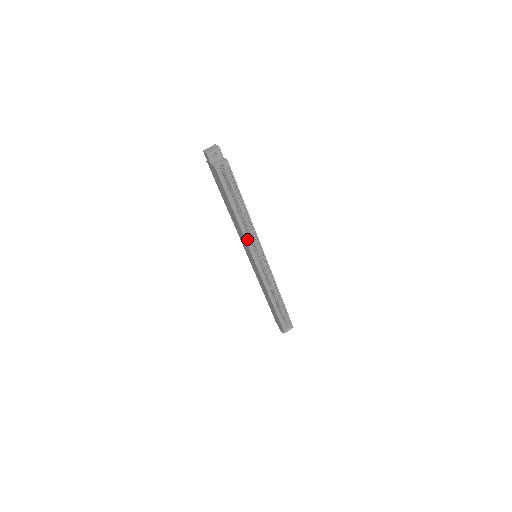
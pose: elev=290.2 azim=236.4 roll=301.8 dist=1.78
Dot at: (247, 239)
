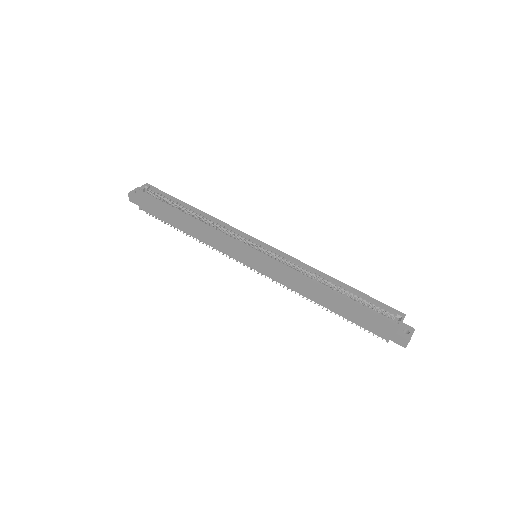
Dot at: (220, 232)
